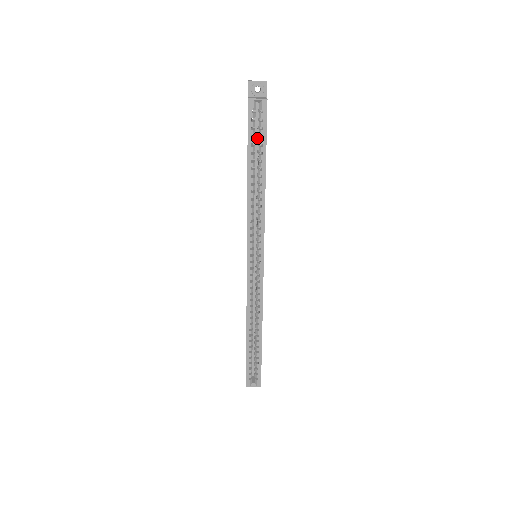
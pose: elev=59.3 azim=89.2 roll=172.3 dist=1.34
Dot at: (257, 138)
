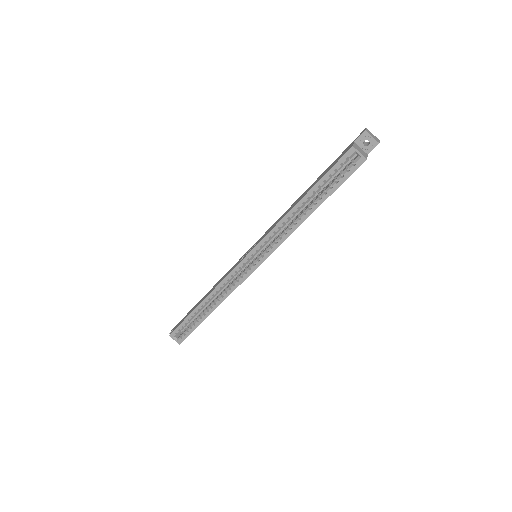
Dot at: (333, 177)
